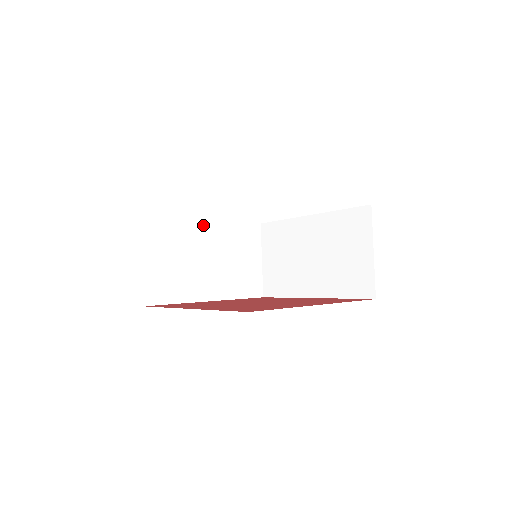
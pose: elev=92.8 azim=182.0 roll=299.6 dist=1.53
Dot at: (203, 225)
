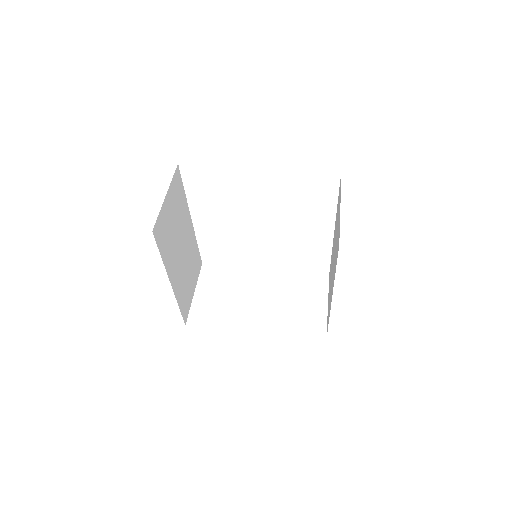
Dot at: (259, 272)
